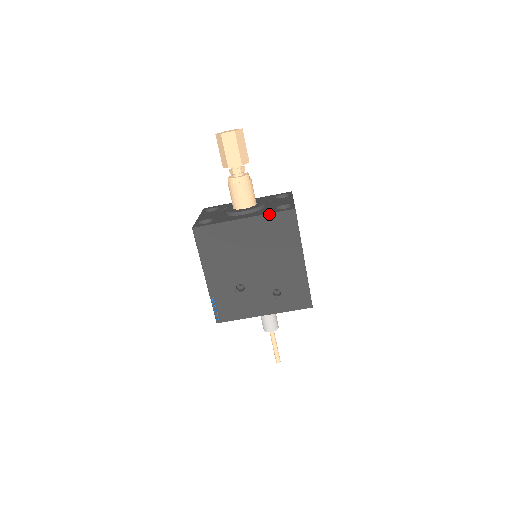
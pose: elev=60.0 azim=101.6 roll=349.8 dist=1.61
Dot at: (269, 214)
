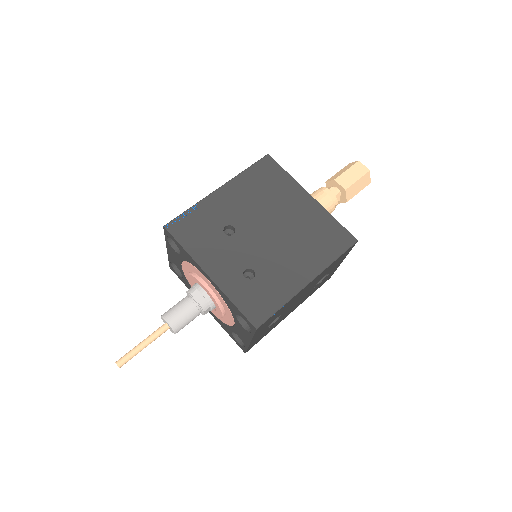
Dot at: (334, 218)
